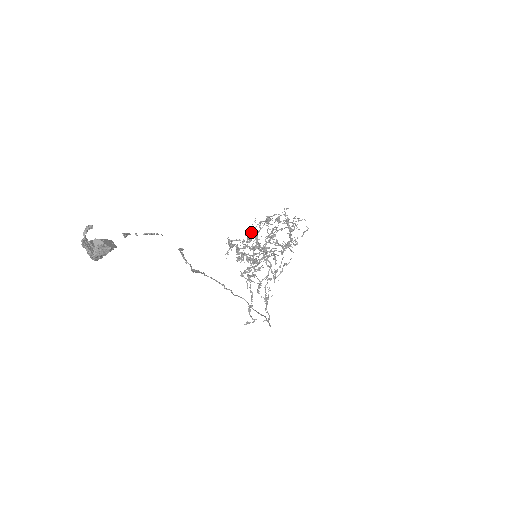
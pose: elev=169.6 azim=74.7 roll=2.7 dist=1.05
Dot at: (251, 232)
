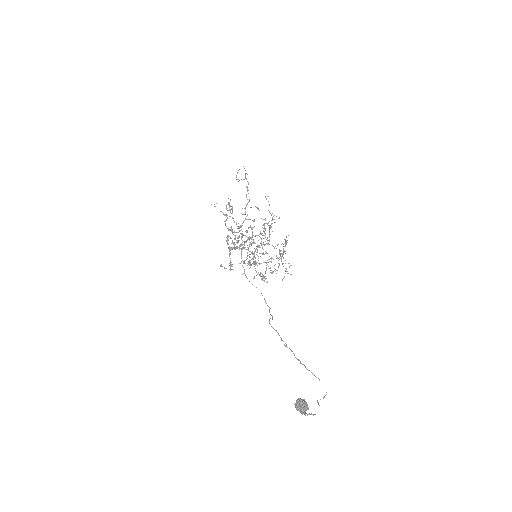
Dot at: (276, 270)
